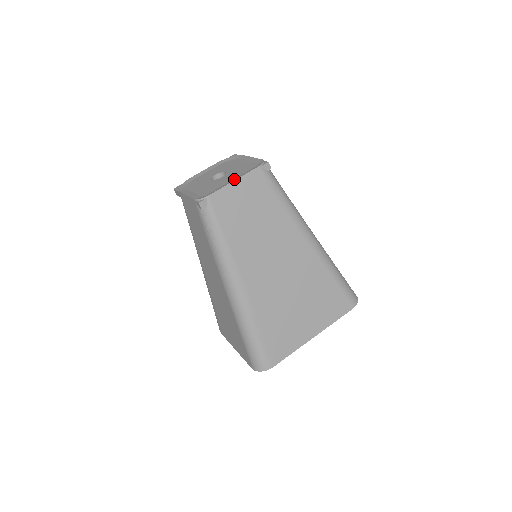
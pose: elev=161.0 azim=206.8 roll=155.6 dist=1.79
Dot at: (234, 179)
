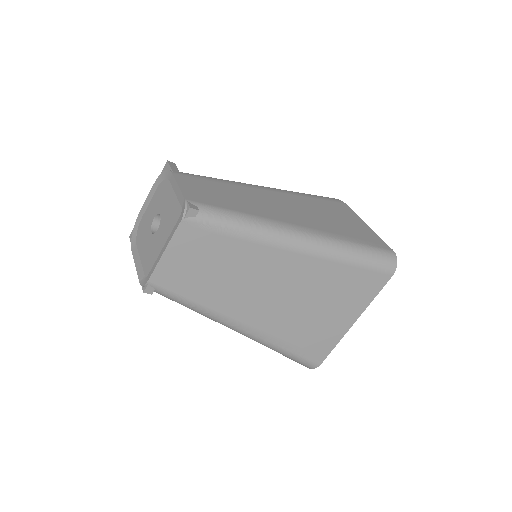
Dot at: (164, 246)
